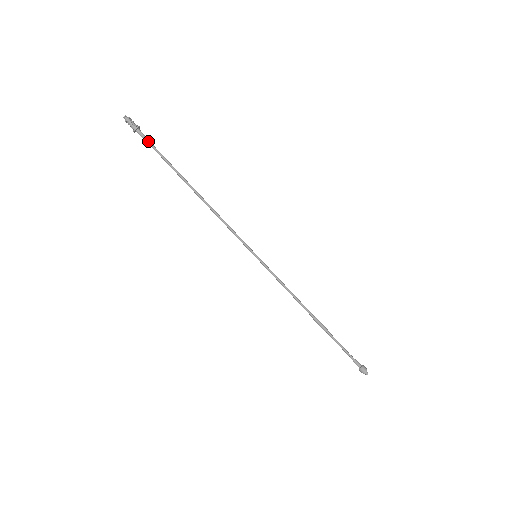
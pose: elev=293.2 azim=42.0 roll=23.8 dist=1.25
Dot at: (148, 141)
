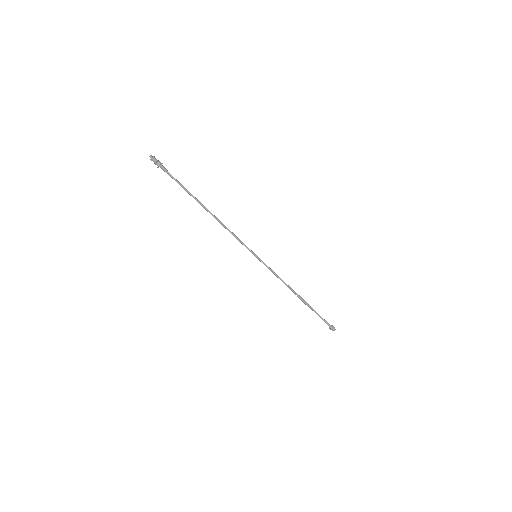
Dot at: (170, 174)
